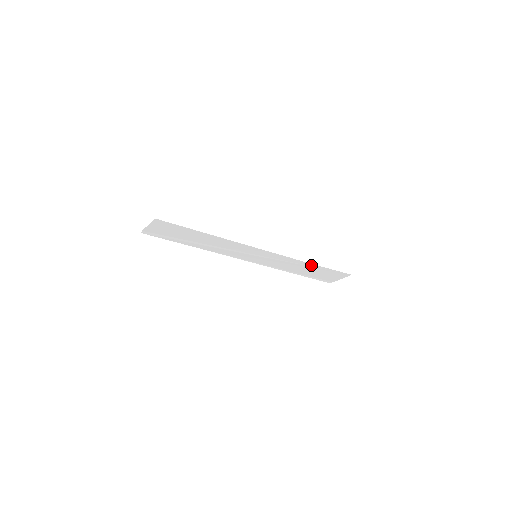
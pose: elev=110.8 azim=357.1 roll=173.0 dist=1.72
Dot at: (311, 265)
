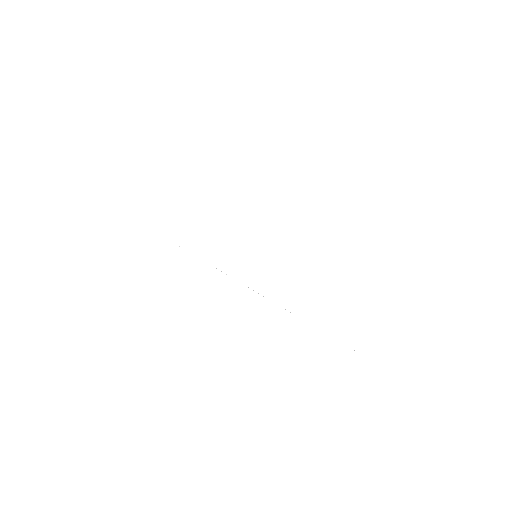
Dot at: (348, 286)
